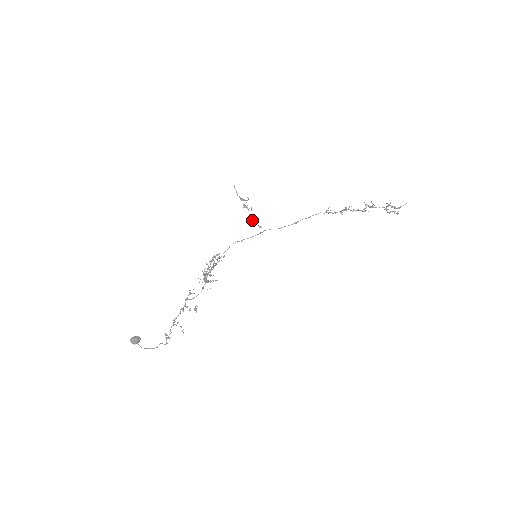
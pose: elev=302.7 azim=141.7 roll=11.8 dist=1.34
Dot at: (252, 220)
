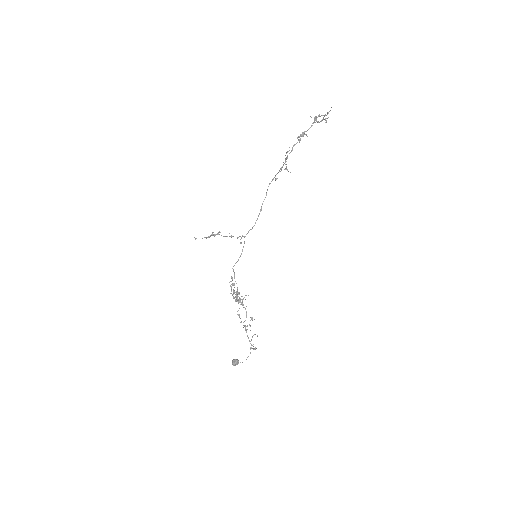
Dot at: occluded
